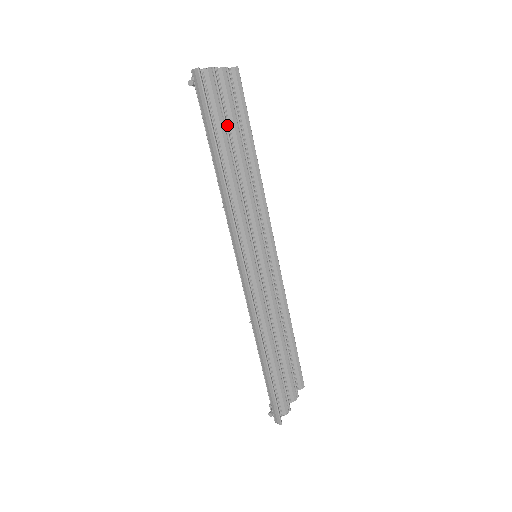
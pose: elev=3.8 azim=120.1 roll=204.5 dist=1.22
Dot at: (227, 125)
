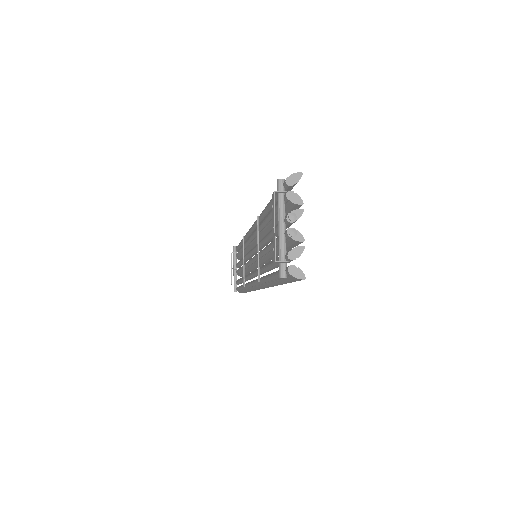
Dot at: occluded
